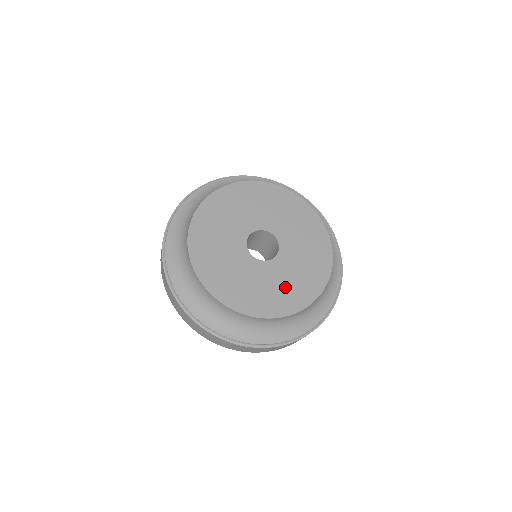
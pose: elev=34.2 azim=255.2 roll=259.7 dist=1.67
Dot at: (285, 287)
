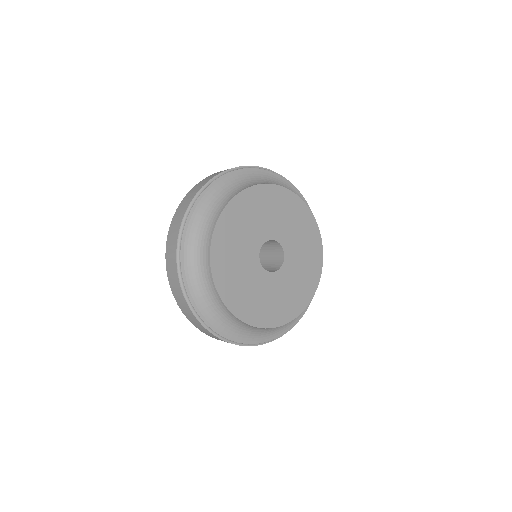
Dot at: (276, 301)
